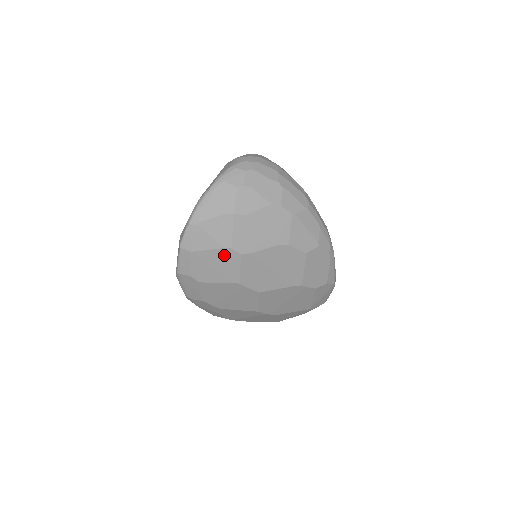
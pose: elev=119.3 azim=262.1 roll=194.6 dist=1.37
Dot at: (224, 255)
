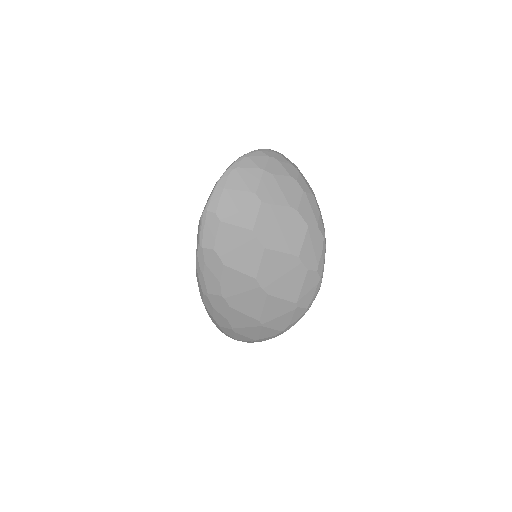
Dot at: (248, 199)
